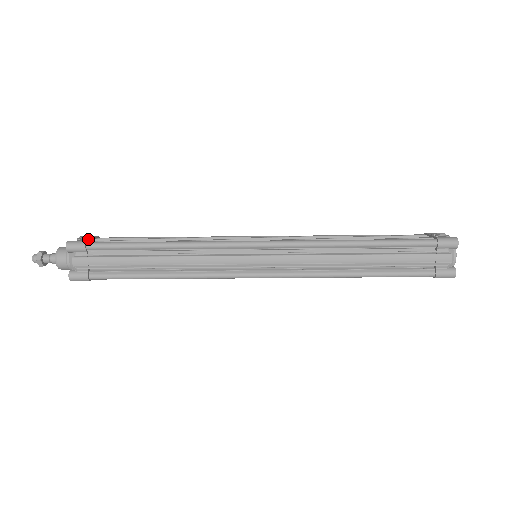
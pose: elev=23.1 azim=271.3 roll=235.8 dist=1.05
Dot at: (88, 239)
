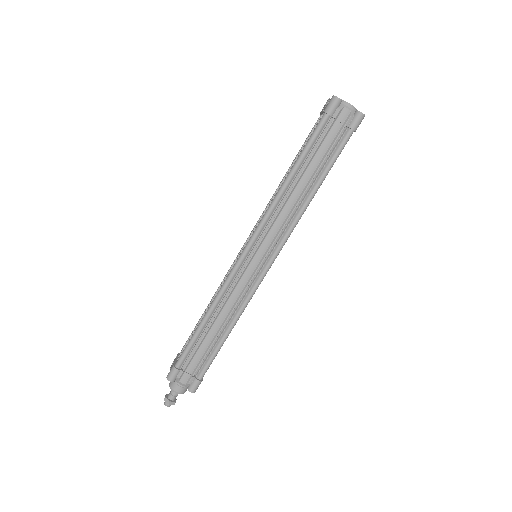
Dot at: (174, 363)
